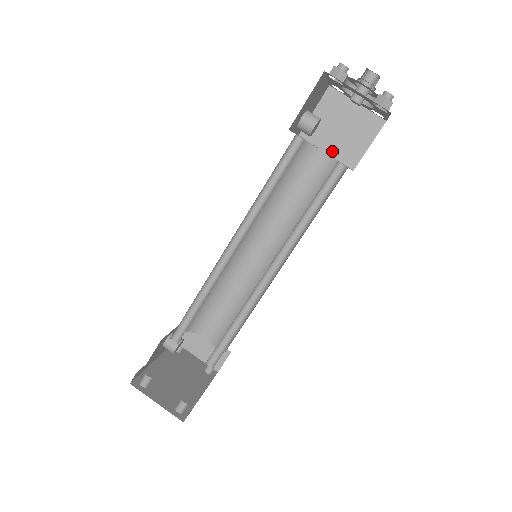
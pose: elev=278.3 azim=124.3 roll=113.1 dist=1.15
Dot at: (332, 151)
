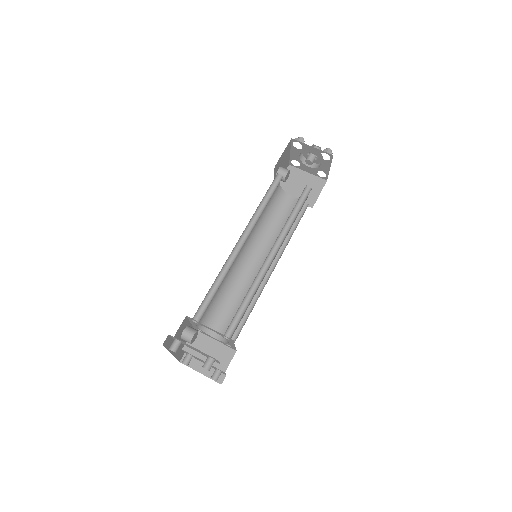
Dot at: occluded
